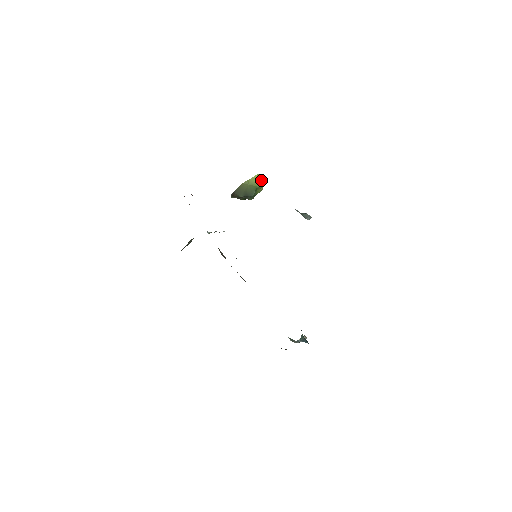
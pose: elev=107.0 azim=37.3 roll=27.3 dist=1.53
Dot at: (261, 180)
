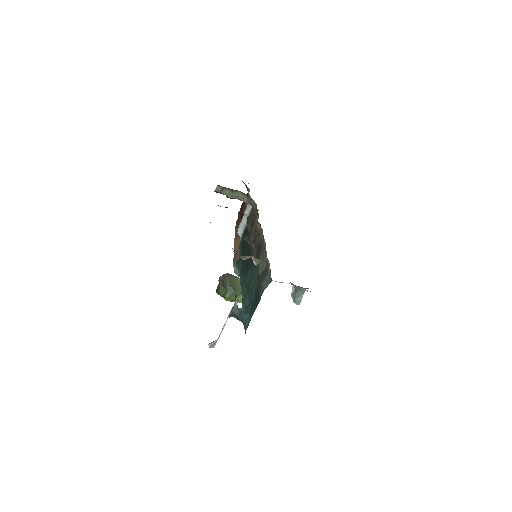
Dot at: occluded
